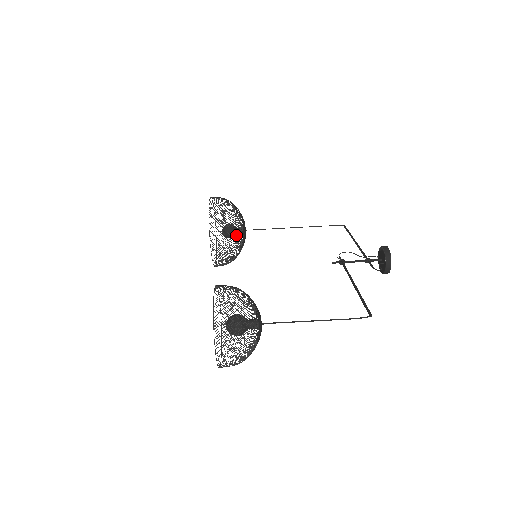
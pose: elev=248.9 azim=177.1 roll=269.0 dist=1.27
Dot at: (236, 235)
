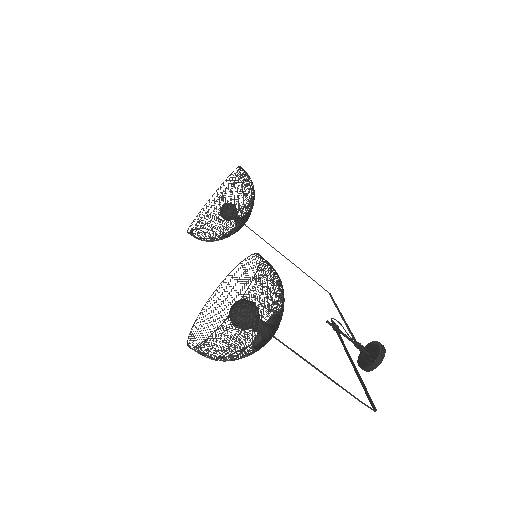
Dot at: occluded
